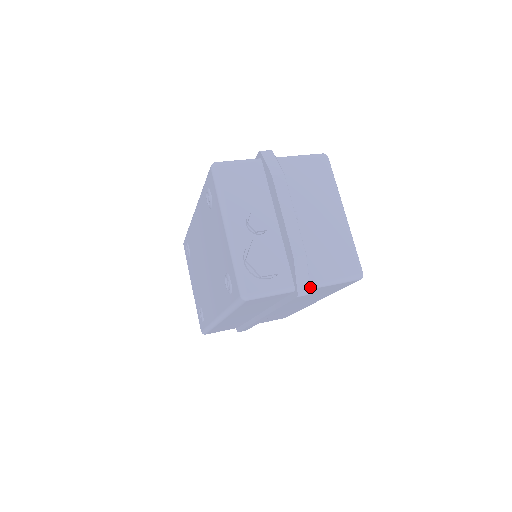
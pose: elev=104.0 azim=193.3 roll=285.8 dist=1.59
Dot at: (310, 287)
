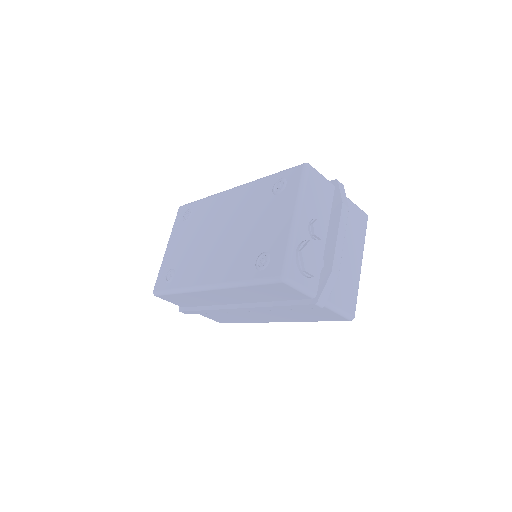
Dot at: occluded
